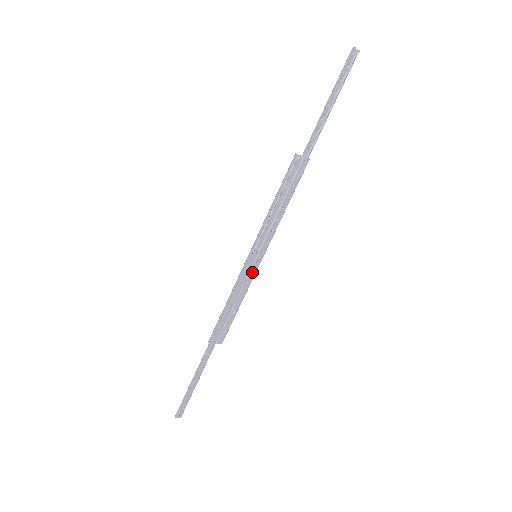
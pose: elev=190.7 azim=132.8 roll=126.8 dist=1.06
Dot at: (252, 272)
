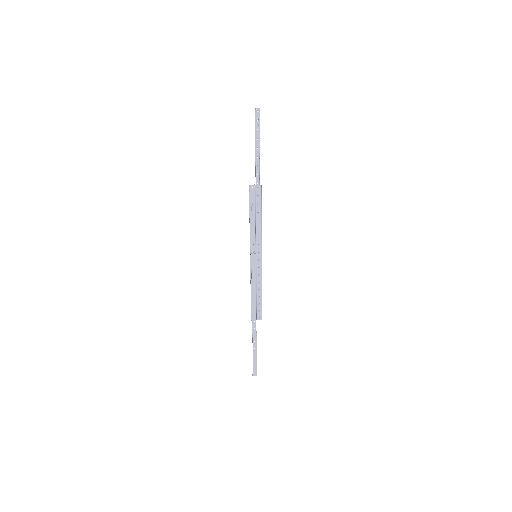
Dot at: (259, 267)
